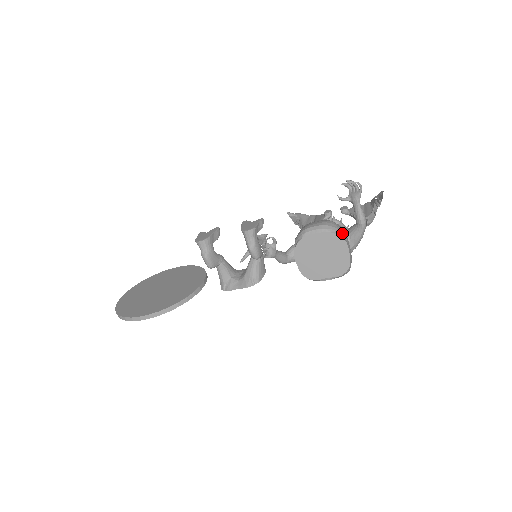
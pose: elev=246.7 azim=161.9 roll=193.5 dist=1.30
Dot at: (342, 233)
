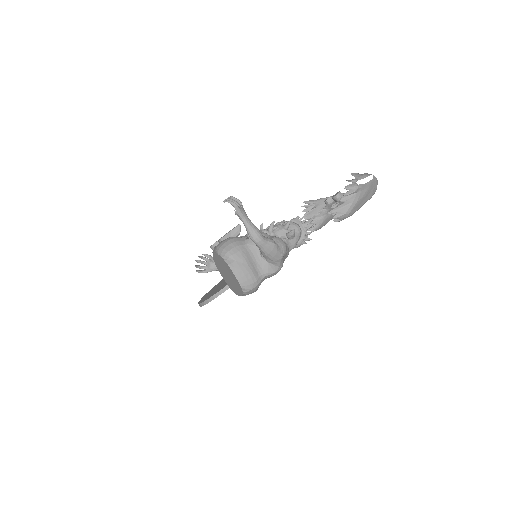
Dot at: (228, 254)
